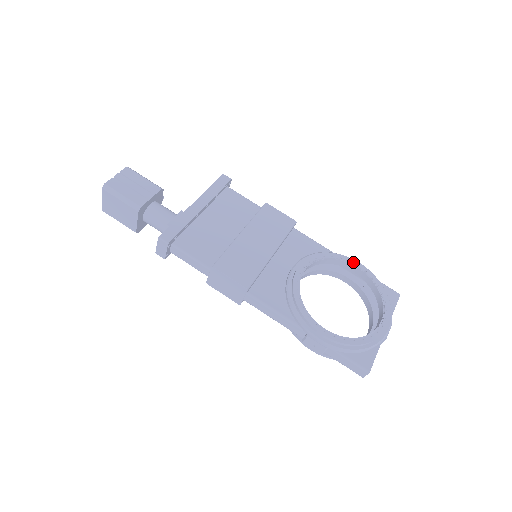
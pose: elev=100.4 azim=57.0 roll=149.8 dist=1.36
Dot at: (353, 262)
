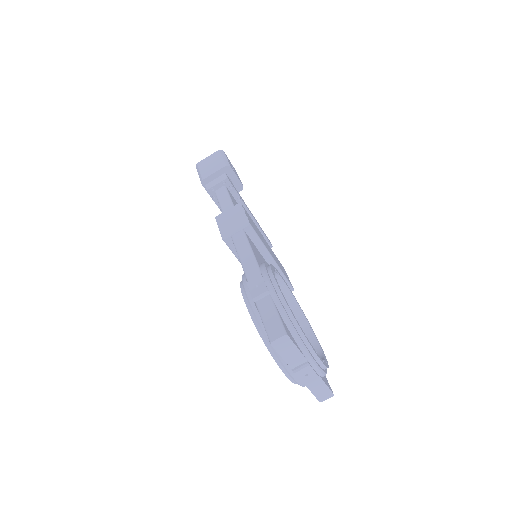
Dot at: occluded
